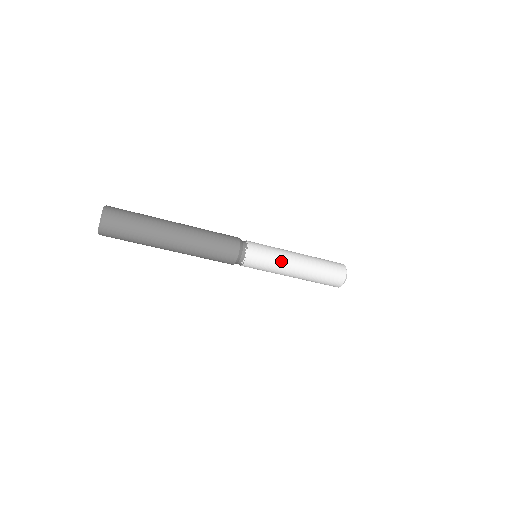
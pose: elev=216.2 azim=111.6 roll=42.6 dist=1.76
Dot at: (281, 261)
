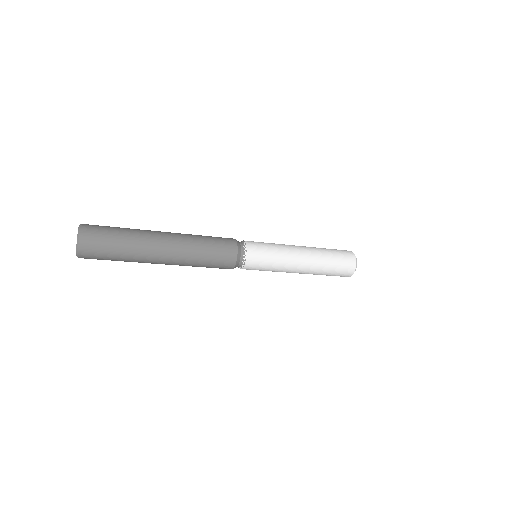
Dot at: (284, 250)
